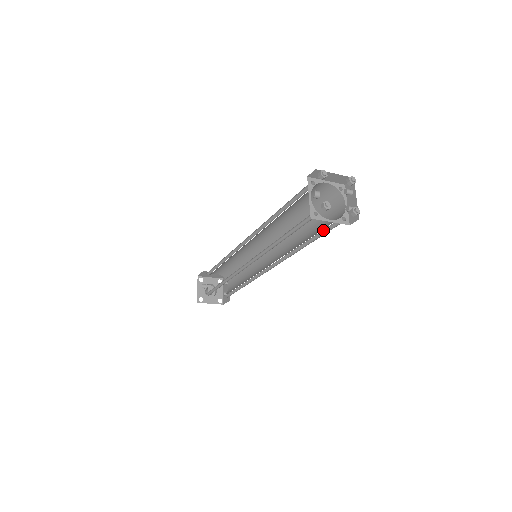
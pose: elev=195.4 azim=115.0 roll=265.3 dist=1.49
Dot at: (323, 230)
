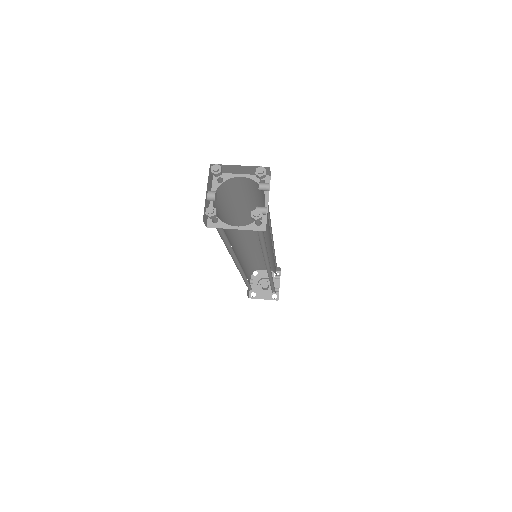
Dot at: (262, 234)
